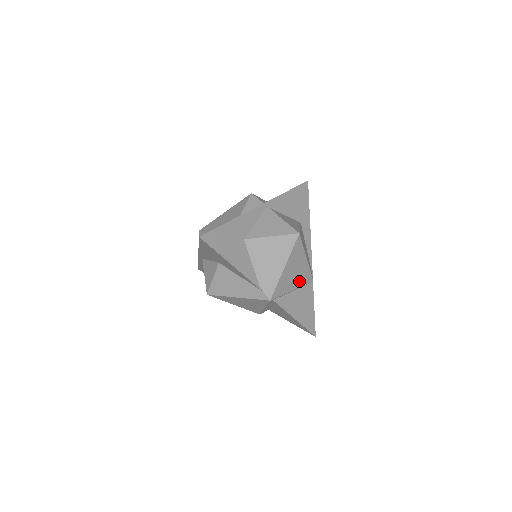
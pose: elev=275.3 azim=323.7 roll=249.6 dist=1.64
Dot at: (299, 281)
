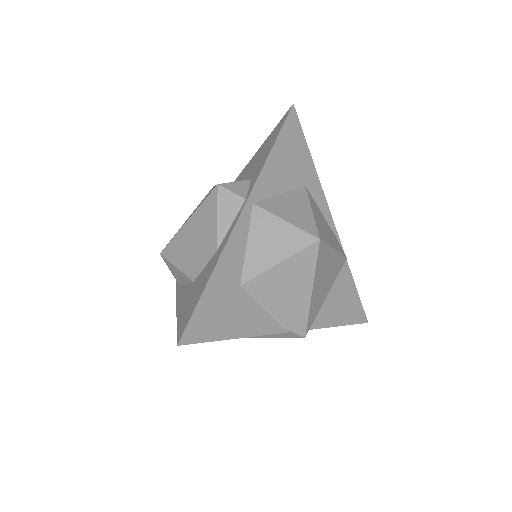
Dot at: (331, 279)
